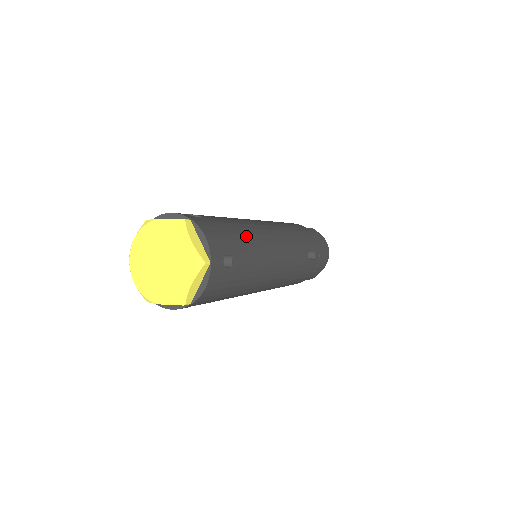
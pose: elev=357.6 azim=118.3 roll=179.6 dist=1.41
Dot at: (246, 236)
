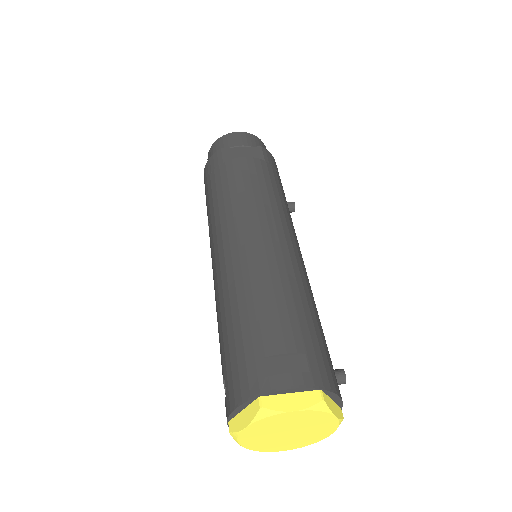
Dot at: (316, 313)
